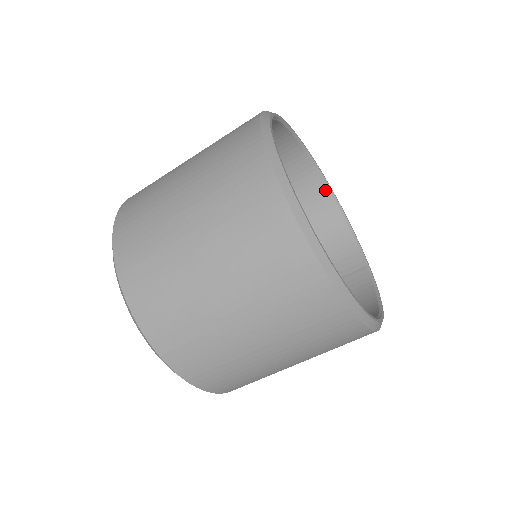
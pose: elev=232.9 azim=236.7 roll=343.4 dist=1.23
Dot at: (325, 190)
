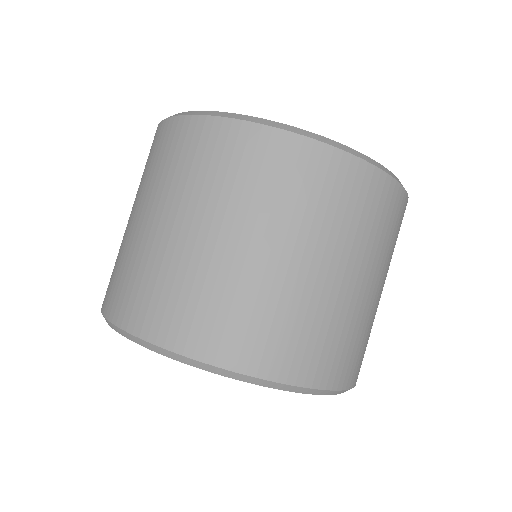
Dot at: occluded
